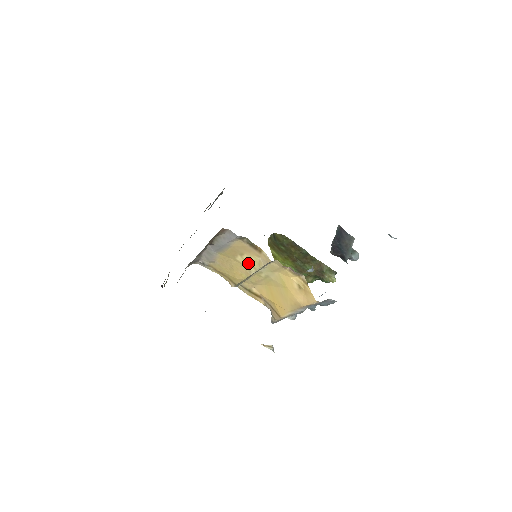
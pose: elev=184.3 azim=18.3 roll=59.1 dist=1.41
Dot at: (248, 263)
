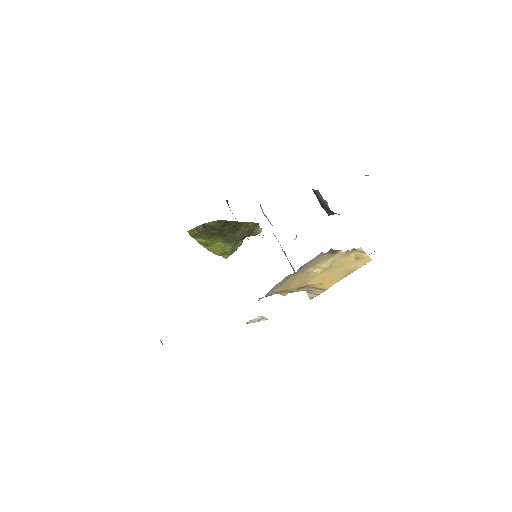
Dot at: (317, 268)
